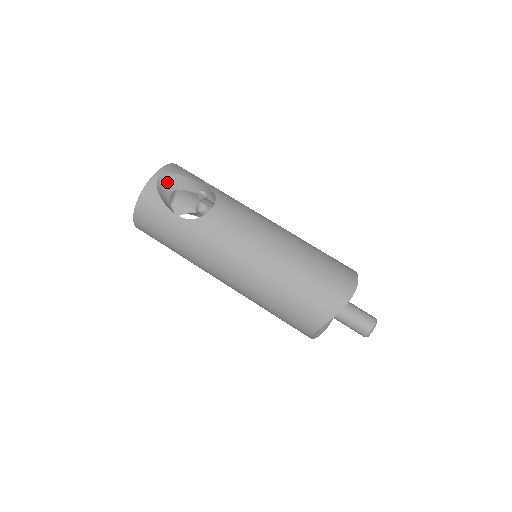
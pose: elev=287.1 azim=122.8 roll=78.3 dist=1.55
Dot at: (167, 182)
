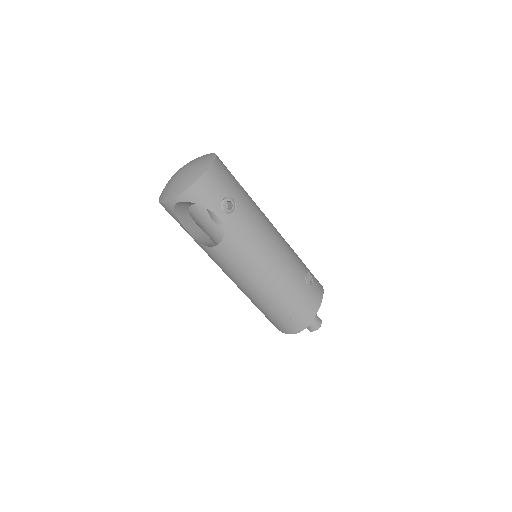
Dot at: (186, 203)
